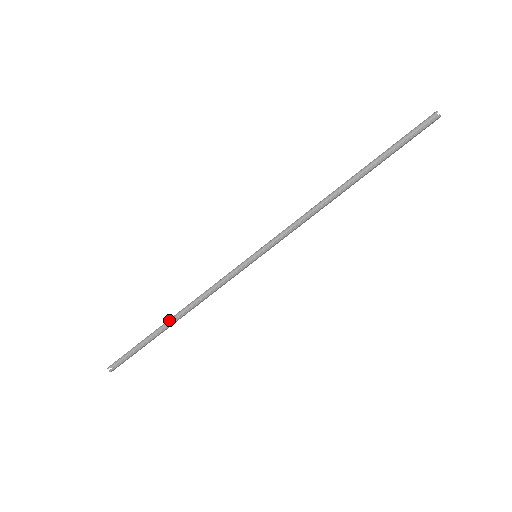
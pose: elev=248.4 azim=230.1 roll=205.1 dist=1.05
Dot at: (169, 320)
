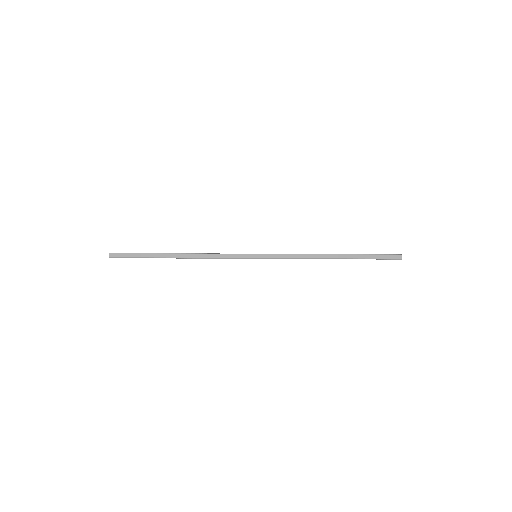
Dot at: occluded
